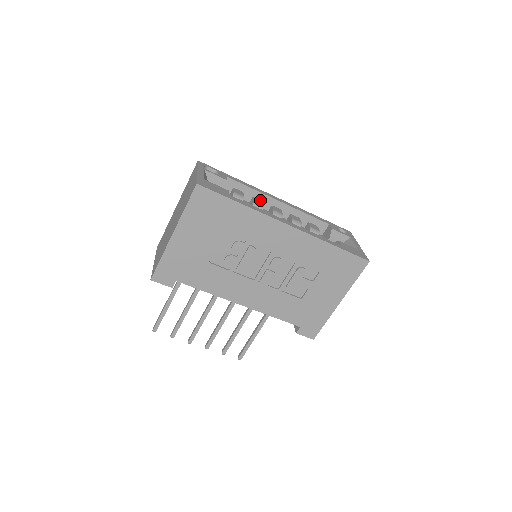
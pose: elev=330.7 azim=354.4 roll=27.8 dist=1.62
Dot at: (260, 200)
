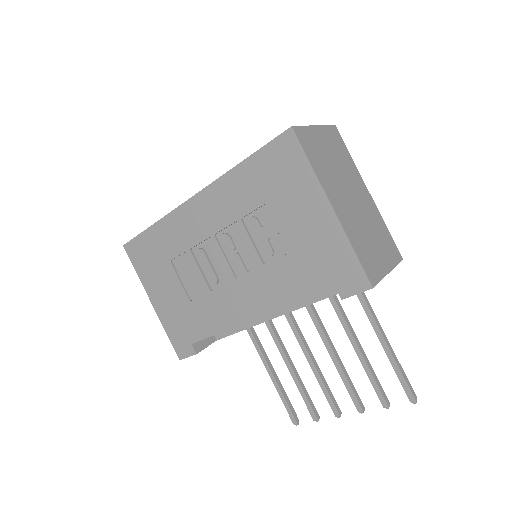
Dot at: occluded
